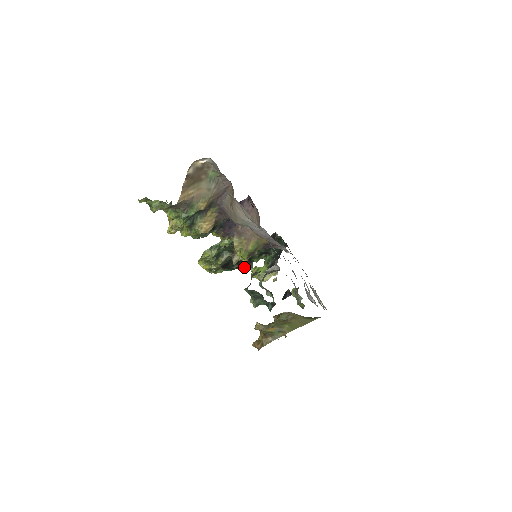
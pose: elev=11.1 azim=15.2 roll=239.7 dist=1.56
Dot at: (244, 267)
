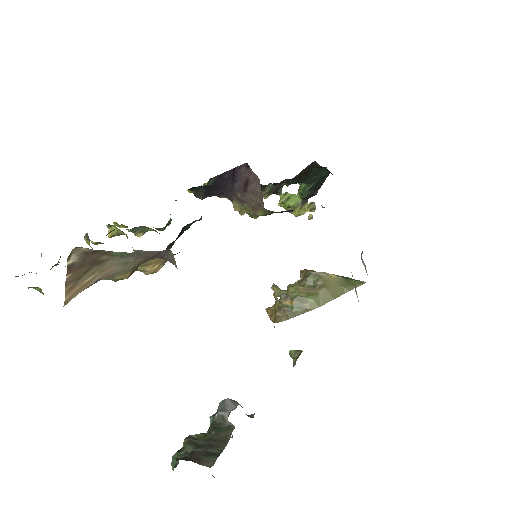
Dot at: occluded
